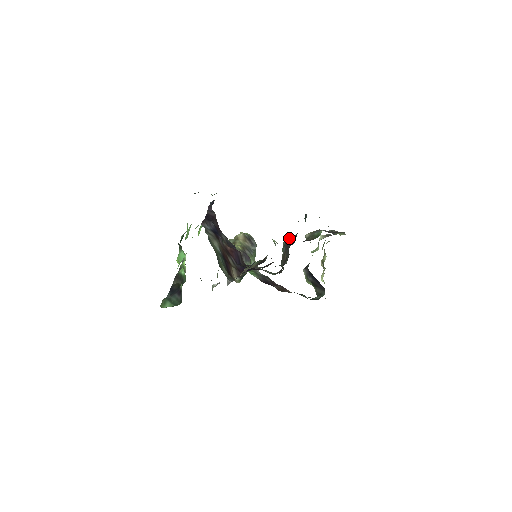
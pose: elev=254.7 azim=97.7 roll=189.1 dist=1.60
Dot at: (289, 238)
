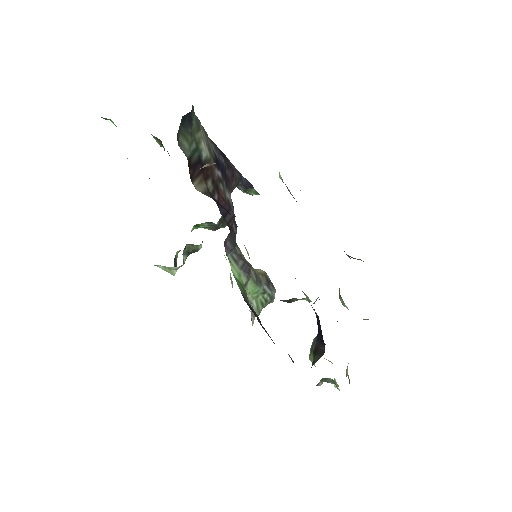
Dot at: occluded
